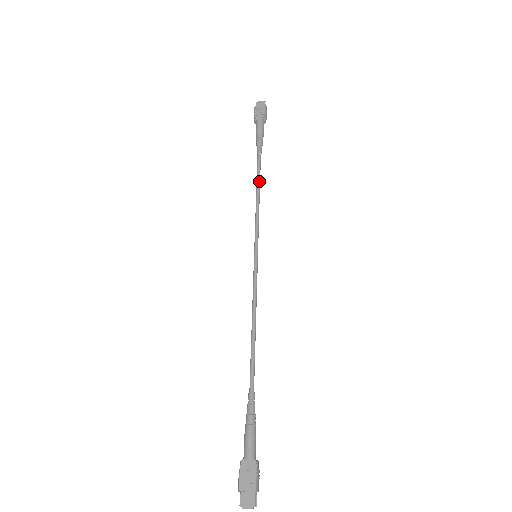
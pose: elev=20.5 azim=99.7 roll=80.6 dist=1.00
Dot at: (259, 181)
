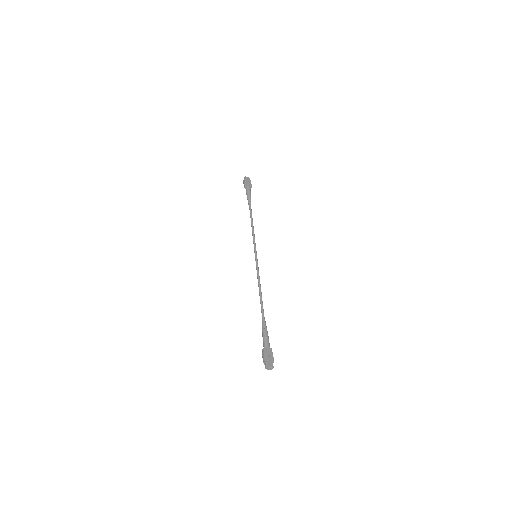
Dot at: occluded
